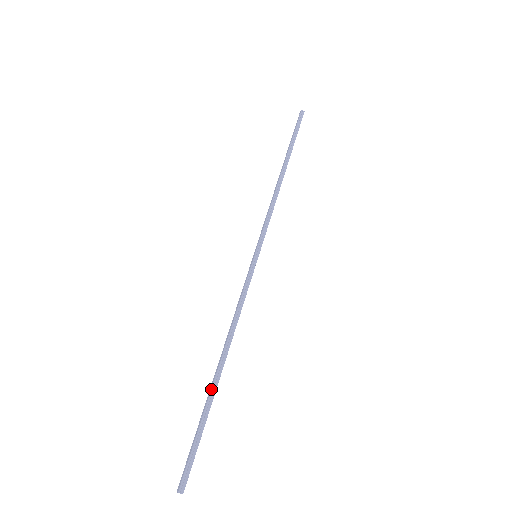
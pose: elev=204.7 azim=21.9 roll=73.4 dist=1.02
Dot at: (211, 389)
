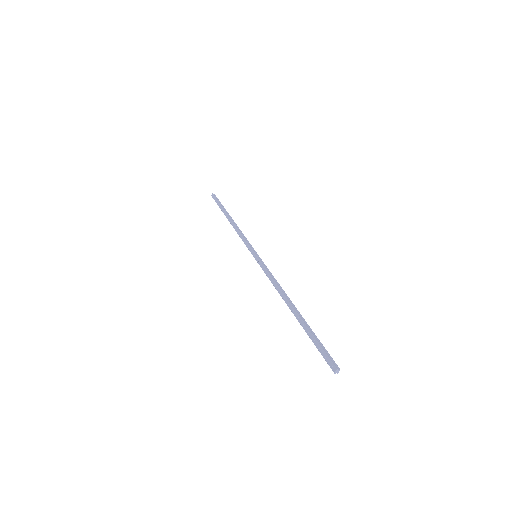
Dot at: (300, 317)
